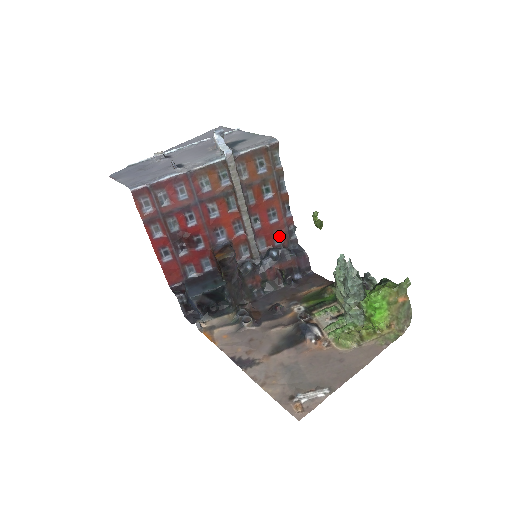
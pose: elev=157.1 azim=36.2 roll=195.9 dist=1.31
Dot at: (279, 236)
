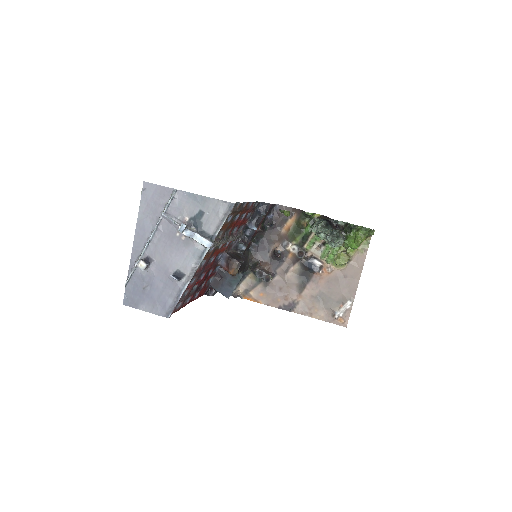
Dot at: (248, 213)
